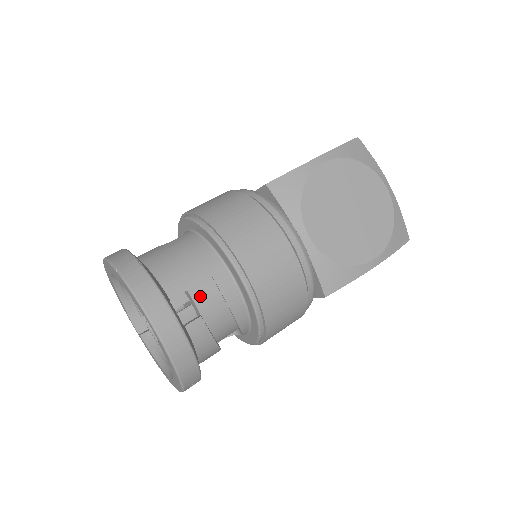
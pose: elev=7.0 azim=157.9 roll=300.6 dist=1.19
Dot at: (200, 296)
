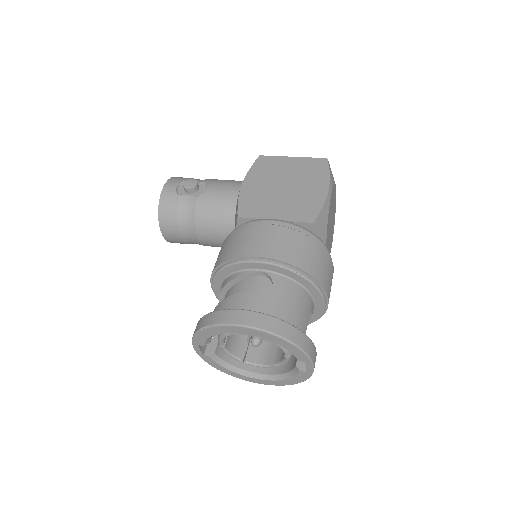
Dot at: occluded
